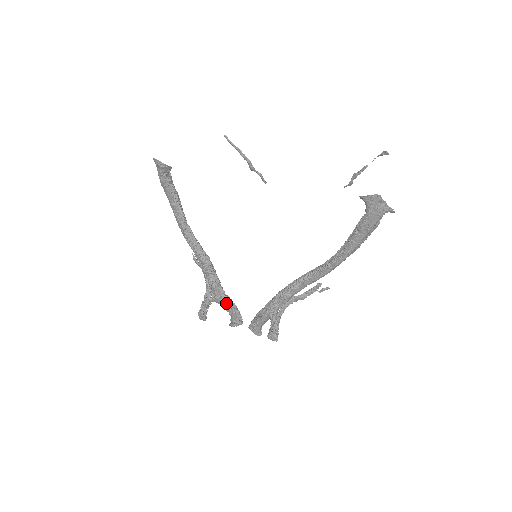
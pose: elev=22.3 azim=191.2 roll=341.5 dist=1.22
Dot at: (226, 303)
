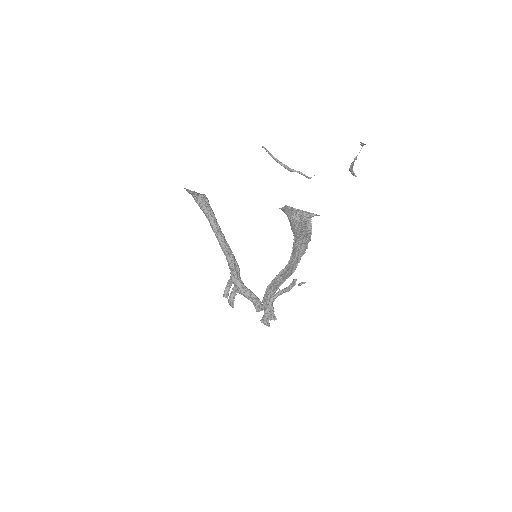
Dot at: (245, 294)
